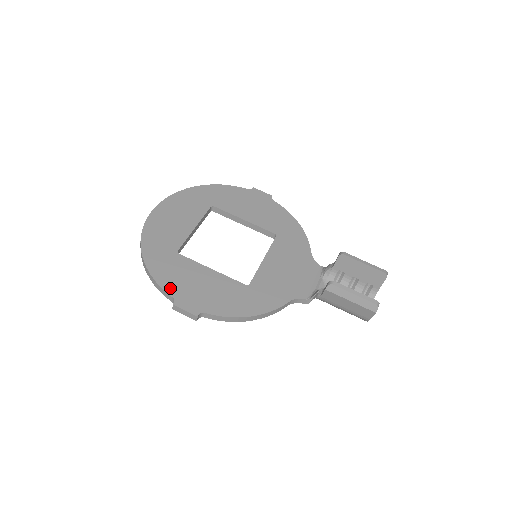
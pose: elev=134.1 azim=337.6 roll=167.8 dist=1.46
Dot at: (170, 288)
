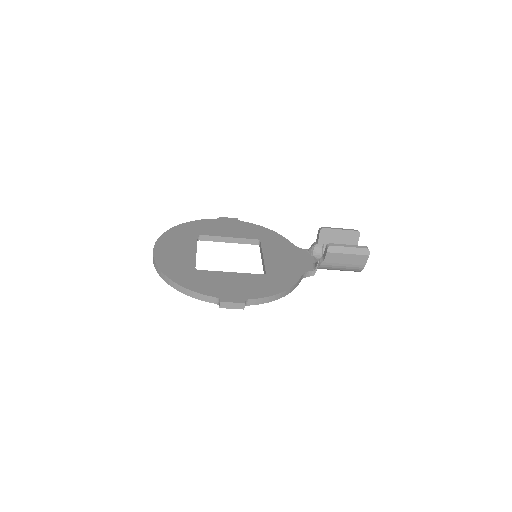
Dot at: (209, 292)
